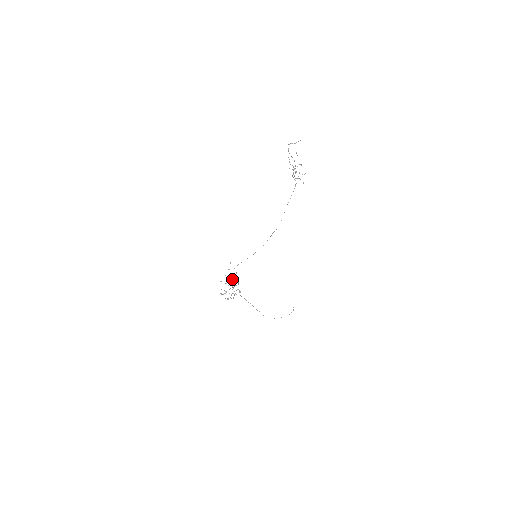
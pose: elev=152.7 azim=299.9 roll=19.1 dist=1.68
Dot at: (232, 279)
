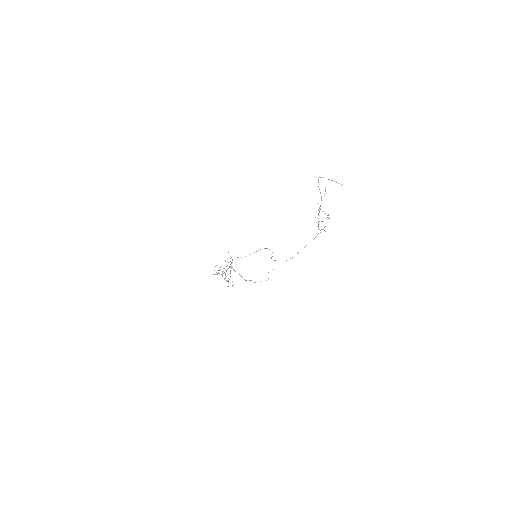
Dot at: occluded
